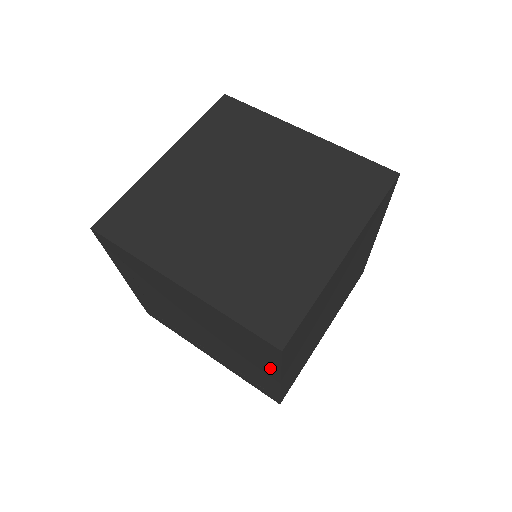
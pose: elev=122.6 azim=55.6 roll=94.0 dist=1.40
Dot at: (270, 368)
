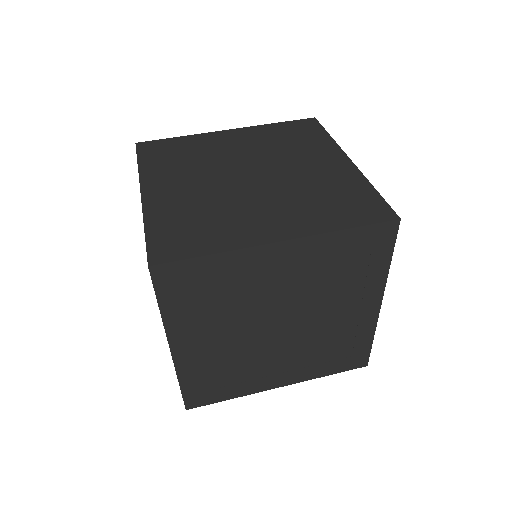
Dot at: (375, 284)
